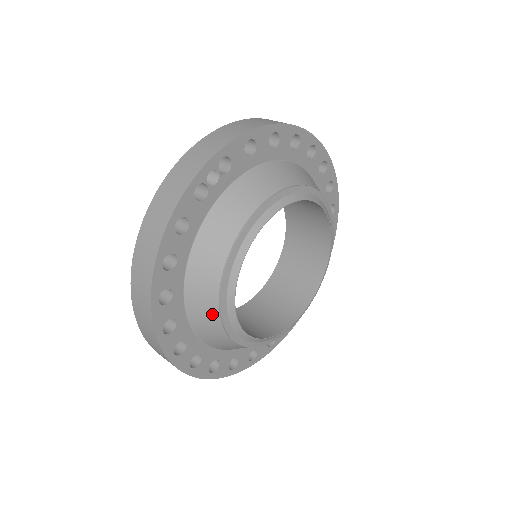
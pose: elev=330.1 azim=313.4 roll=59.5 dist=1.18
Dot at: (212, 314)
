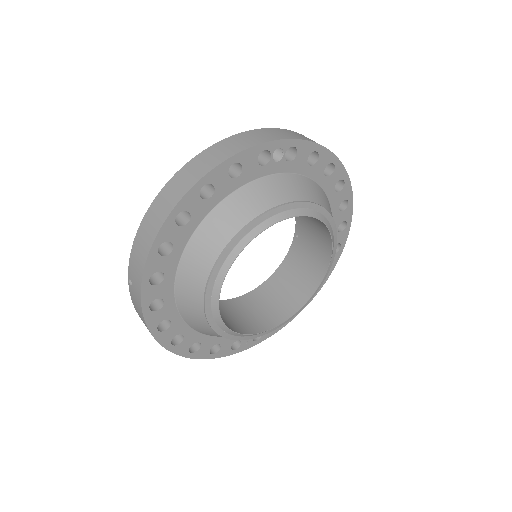
Dot at: (207, 262)
